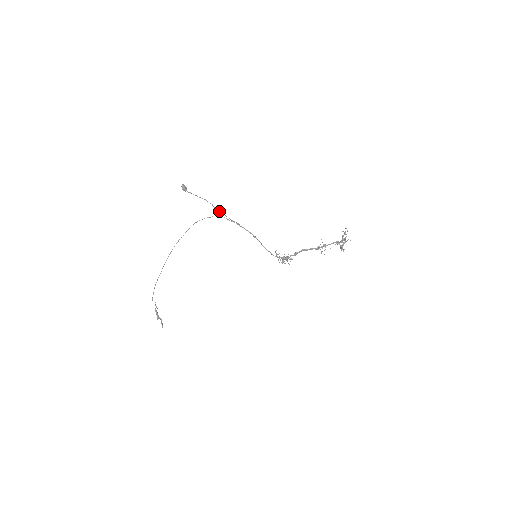
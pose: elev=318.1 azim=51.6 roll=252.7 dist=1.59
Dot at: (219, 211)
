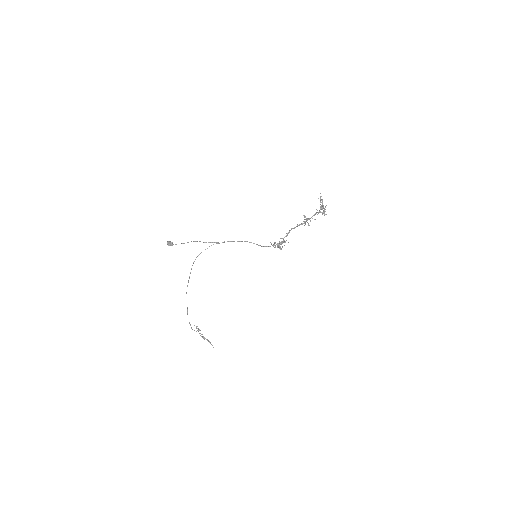
Dot at: occluded
